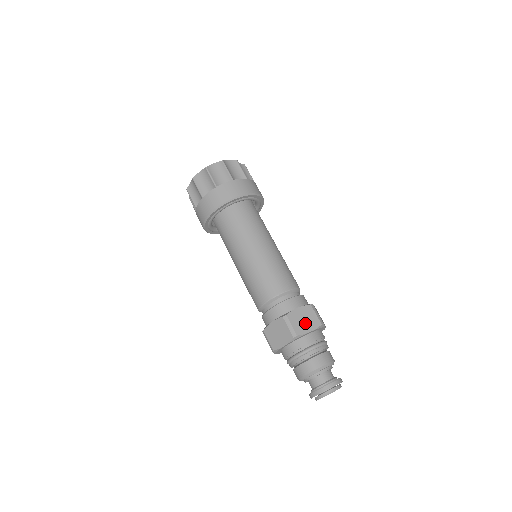
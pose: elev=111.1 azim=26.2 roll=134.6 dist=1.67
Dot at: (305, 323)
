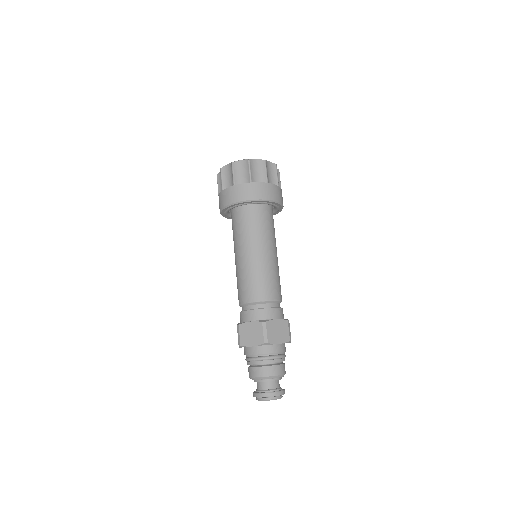
Dot at: (278, 335)
